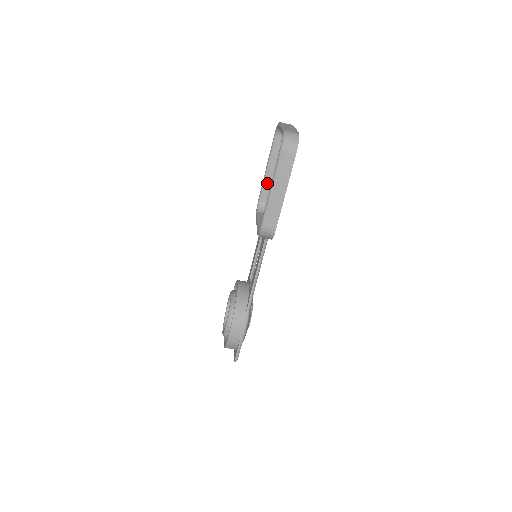
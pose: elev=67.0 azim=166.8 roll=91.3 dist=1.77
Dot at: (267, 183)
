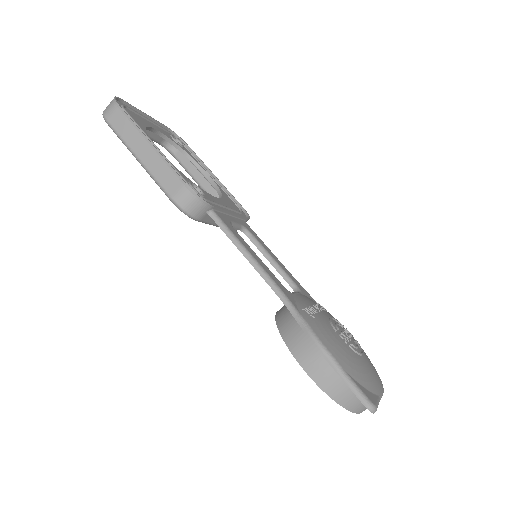
Dot at: (214, 196)
